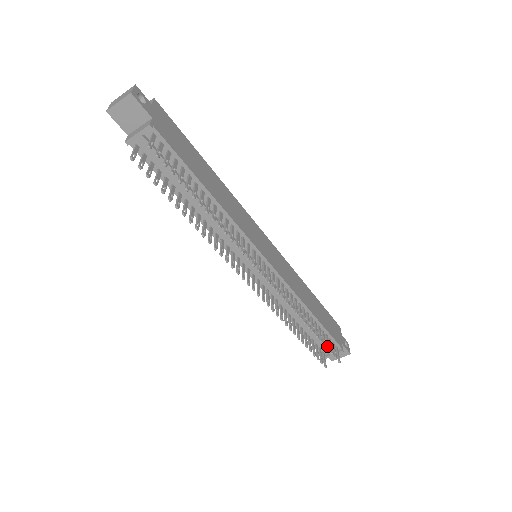
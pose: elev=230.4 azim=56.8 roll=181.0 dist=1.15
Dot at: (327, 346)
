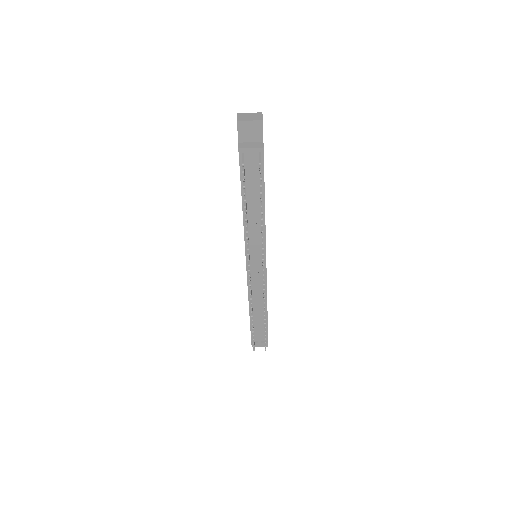
Dot at: (265, 336)
